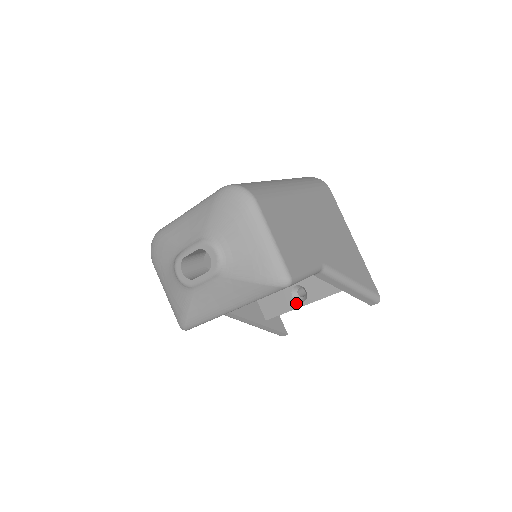
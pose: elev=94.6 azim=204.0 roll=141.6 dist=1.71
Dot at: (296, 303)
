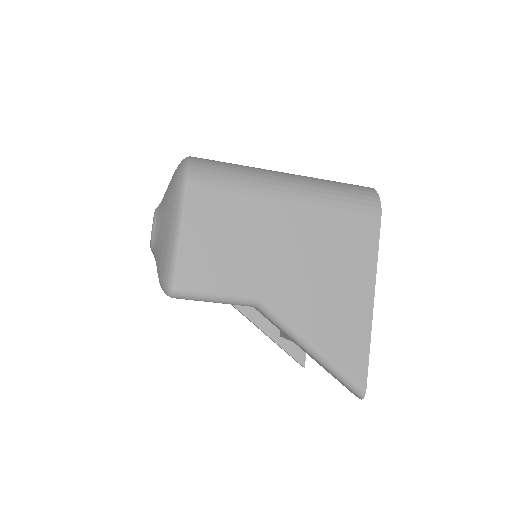
Dot at: occluded
